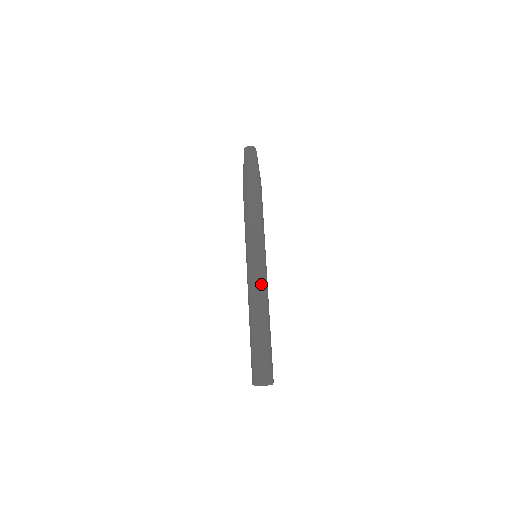
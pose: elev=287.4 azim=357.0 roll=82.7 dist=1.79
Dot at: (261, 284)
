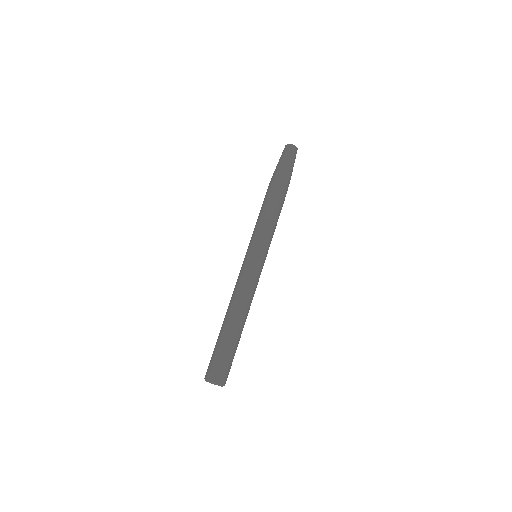
Dot at: (243, 284)
